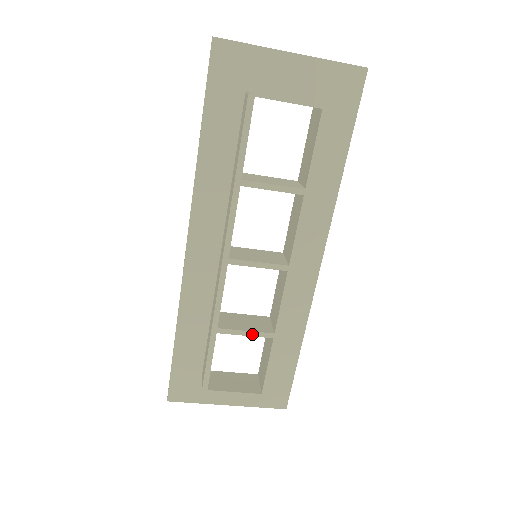
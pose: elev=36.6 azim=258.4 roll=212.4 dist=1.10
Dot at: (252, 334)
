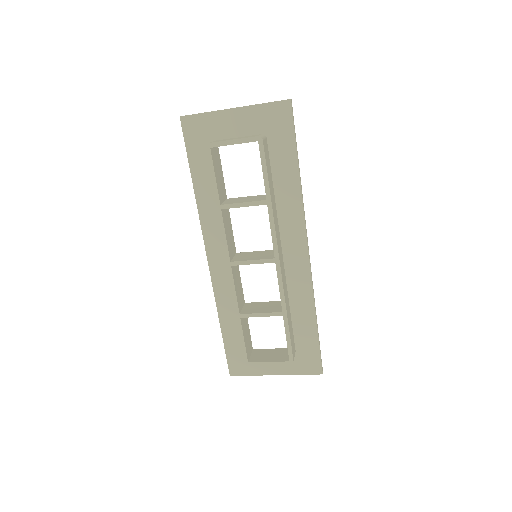
Dot at: (266, 315)
